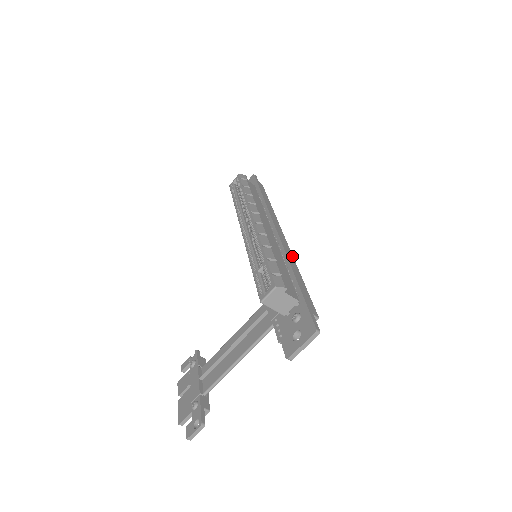
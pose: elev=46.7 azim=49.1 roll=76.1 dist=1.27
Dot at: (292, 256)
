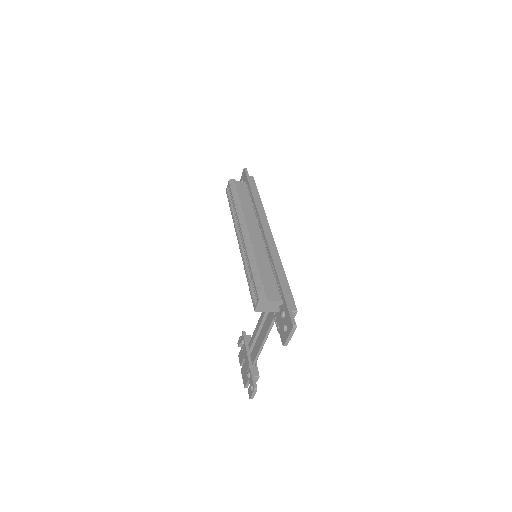
Dot at: (278, 254)
